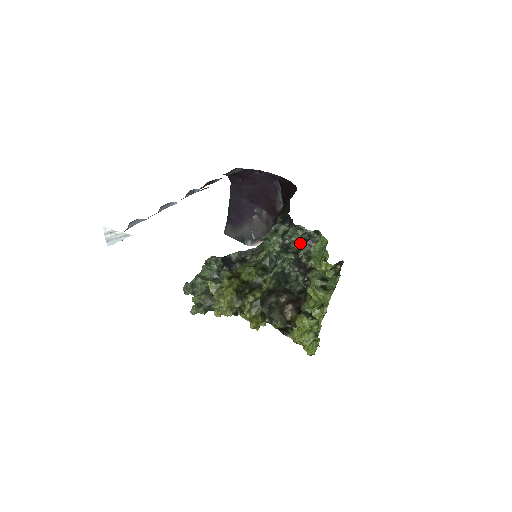
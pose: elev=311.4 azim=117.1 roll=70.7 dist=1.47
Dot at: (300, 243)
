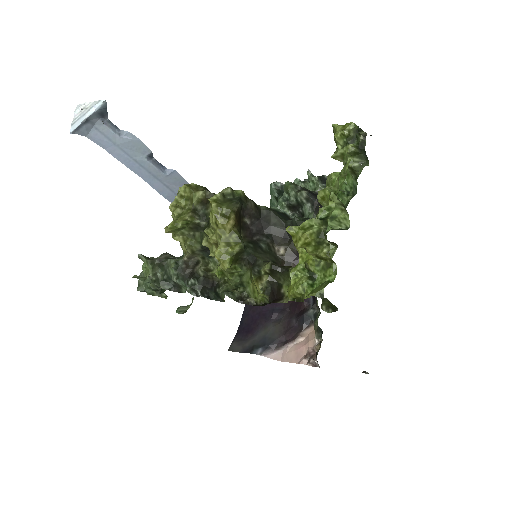
Dot at: (314, 176)
